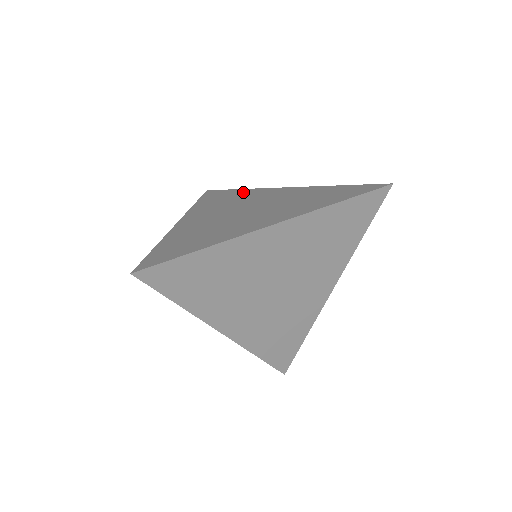
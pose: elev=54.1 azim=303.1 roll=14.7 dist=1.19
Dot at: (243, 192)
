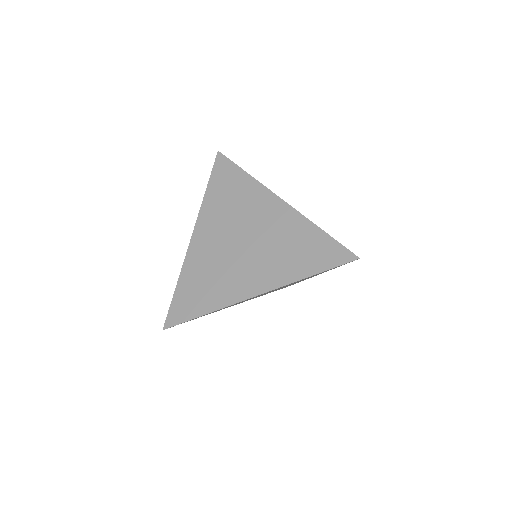
Dot at: (247, 186)
